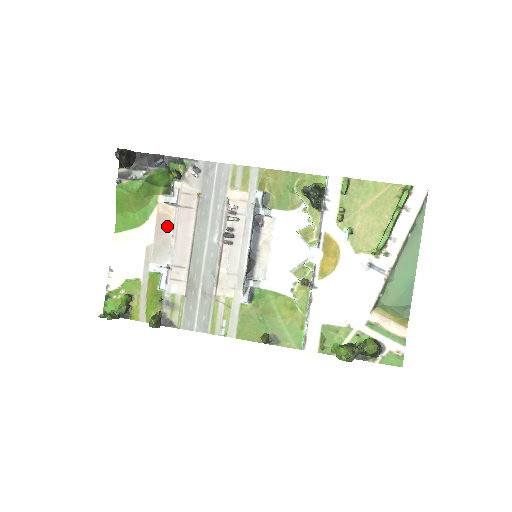
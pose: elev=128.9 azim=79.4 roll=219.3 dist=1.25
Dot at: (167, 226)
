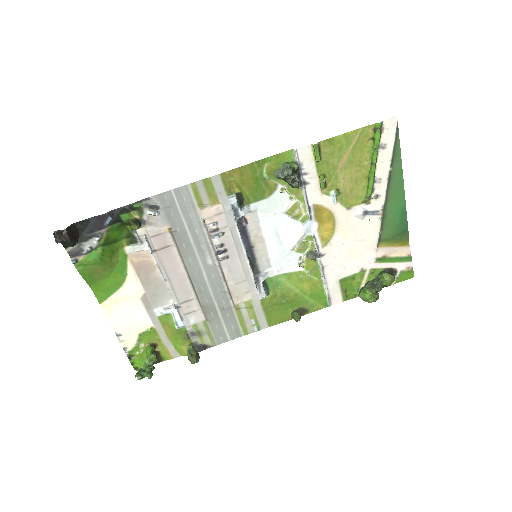
Dot at: (150, 271)
